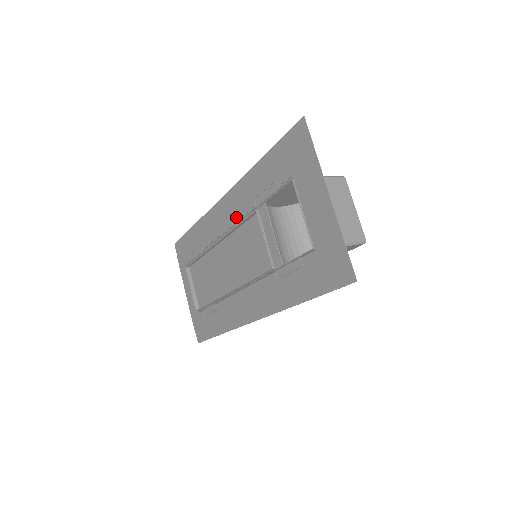
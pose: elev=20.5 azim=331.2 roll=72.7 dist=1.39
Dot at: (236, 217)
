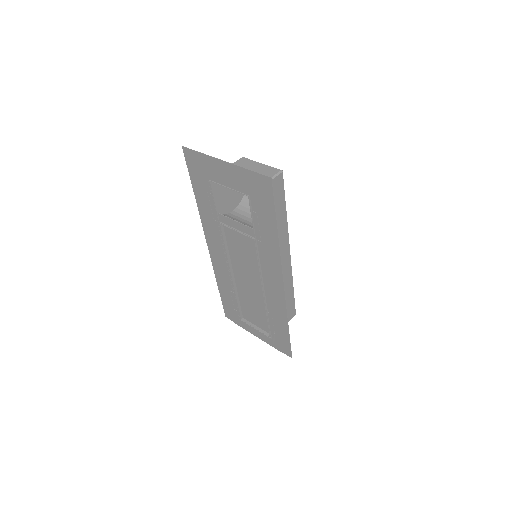
Dot at: (220, 244)
